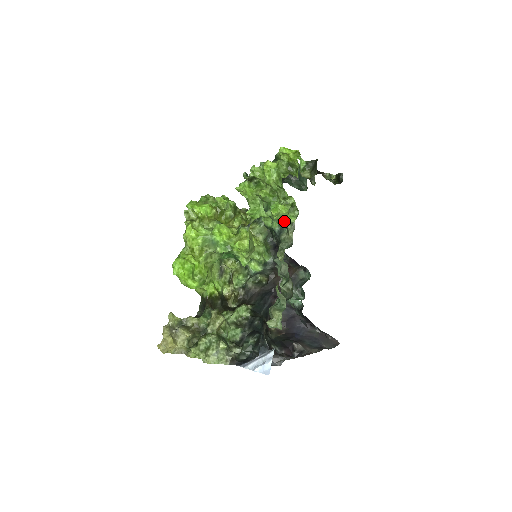
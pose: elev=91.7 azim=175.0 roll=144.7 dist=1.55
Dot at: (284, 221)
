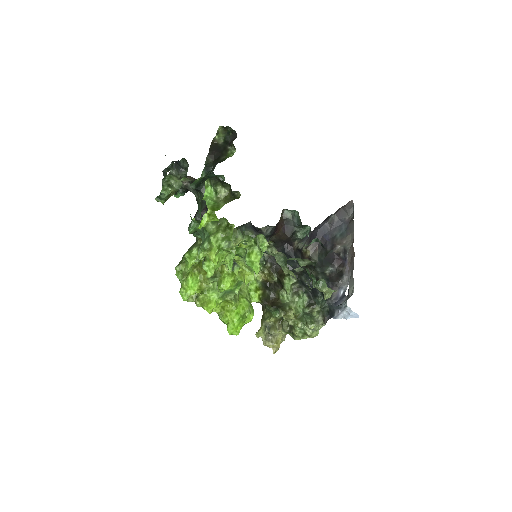
Dot at: (262, 252)
